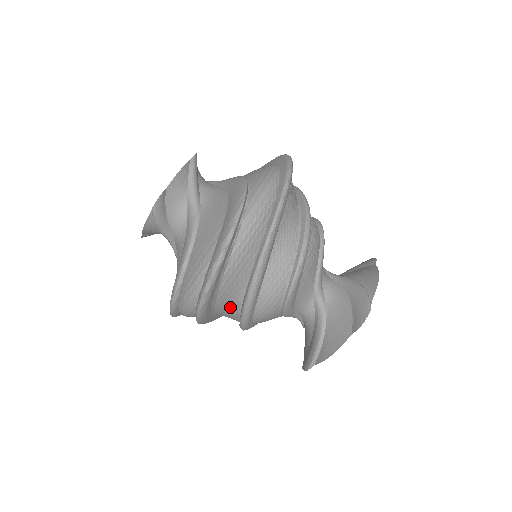
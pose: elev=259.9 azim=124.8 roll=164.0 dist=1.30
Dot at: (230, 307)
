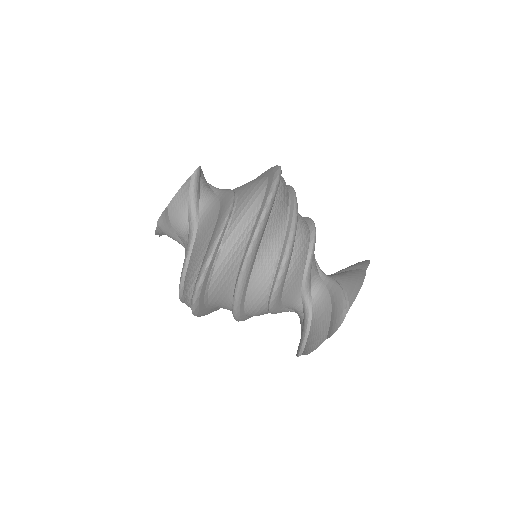
Dot at: (224, 306)
